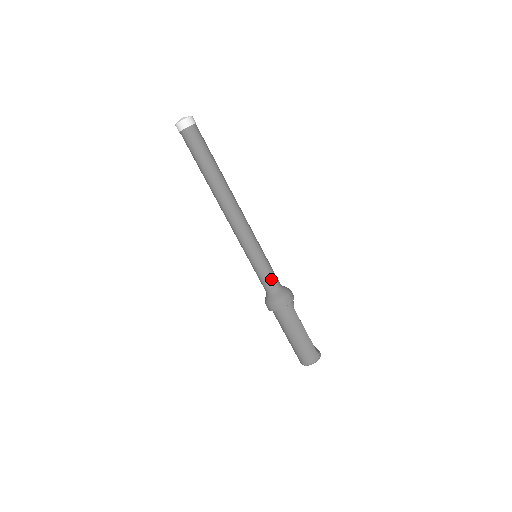
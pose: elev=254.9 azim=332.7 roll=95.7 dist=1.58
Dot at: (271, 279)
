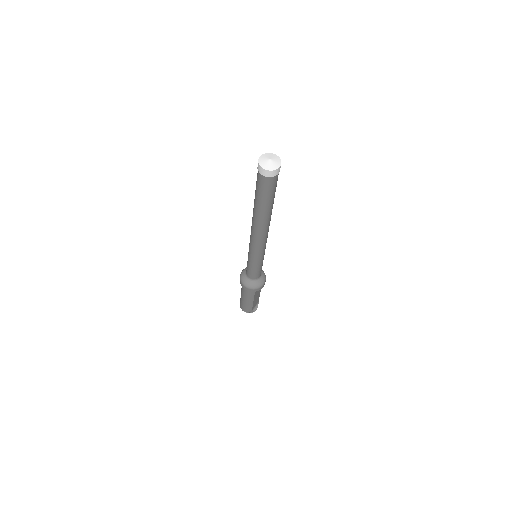
Dot at: (252, 274)
